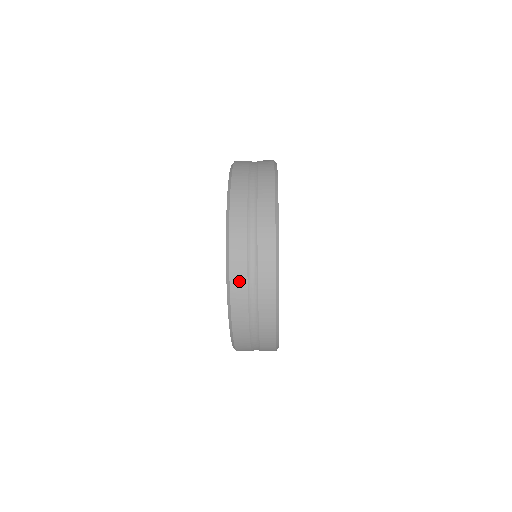
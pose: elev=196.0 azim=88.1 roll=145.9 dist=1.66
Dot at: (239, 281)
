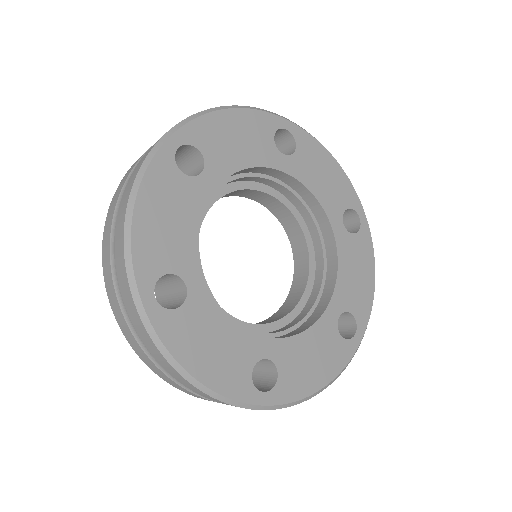
Dot at: (119, 315)
